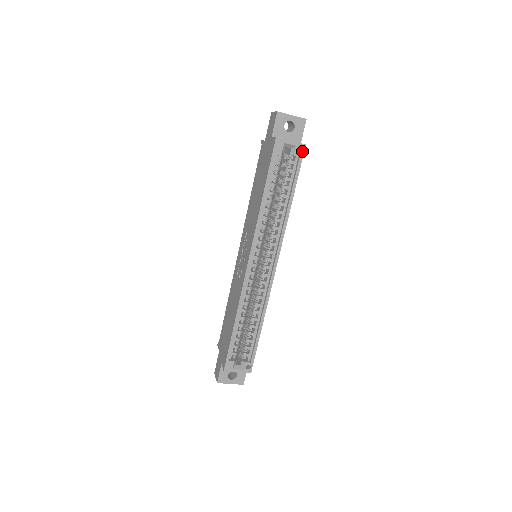
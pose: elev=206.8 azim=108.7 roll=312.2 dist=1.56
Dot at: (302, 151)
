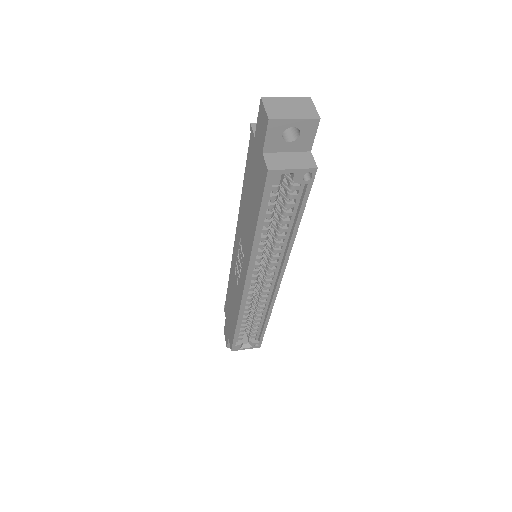
Dot at: (311, 176)
